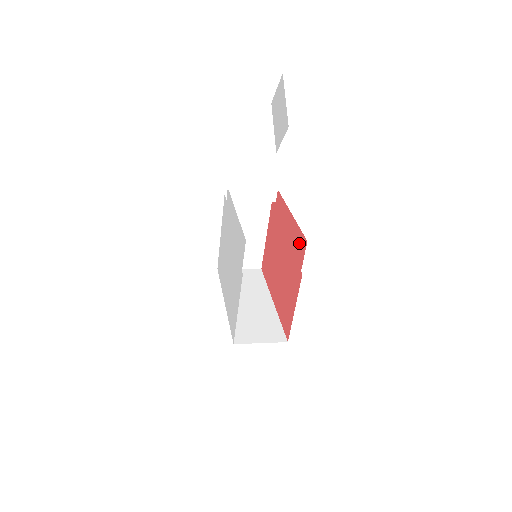
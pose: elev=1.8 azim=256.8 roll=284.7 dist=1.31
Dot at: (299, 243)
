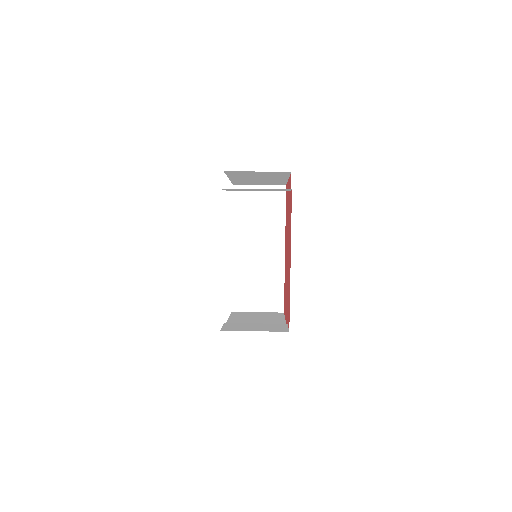
Dot at: occluded
